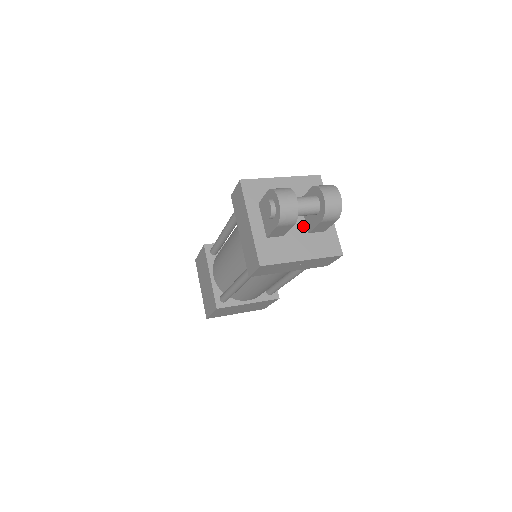
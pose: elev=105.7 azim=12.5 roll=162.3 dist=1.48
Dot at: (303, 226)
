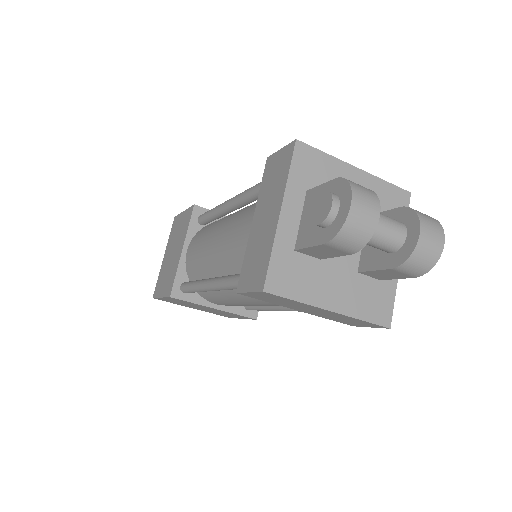
Dot at: (355, 257)
